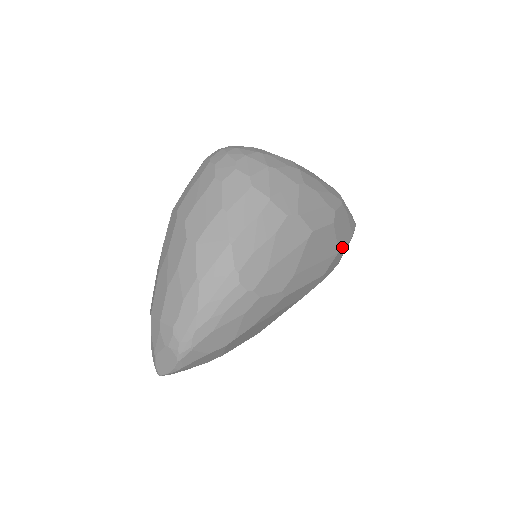
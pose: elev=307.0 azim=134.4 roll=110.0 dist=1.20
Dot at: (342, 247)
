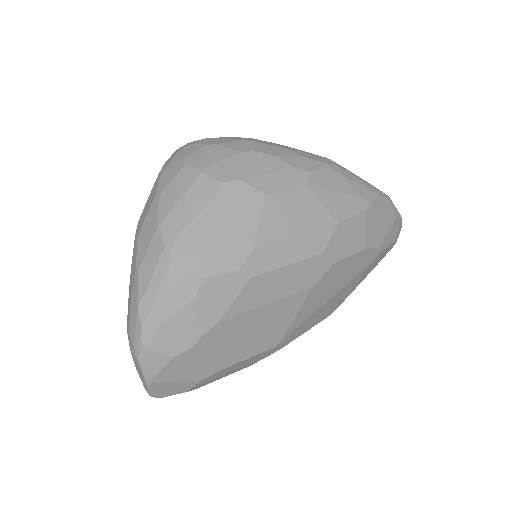
Dot at: (346, 218)
